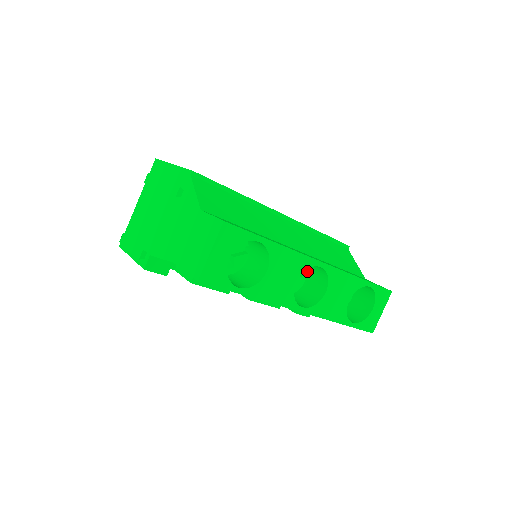
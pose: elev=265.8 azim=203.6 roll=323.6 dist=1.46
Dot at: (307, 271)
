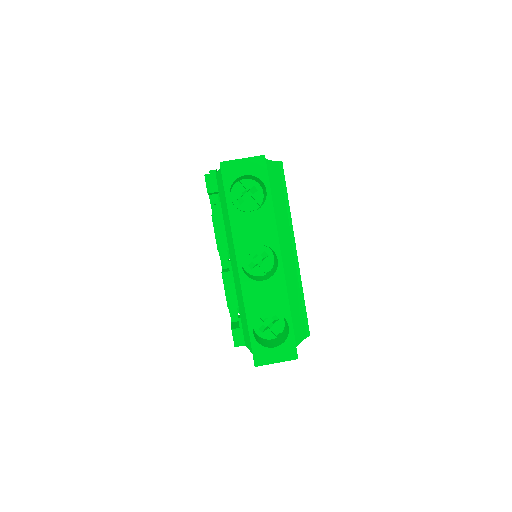
Dot at: (269, 273)
